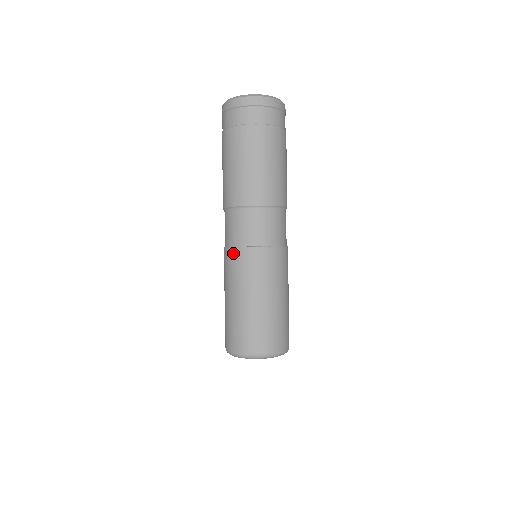
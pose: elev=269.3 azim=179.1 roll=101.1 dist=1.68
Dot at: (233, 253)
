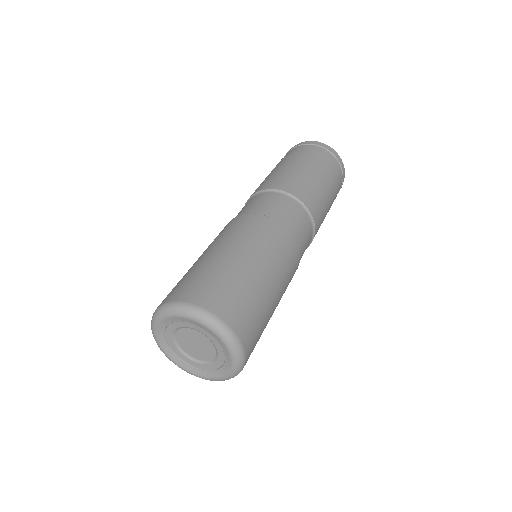
Dot at: occluded
